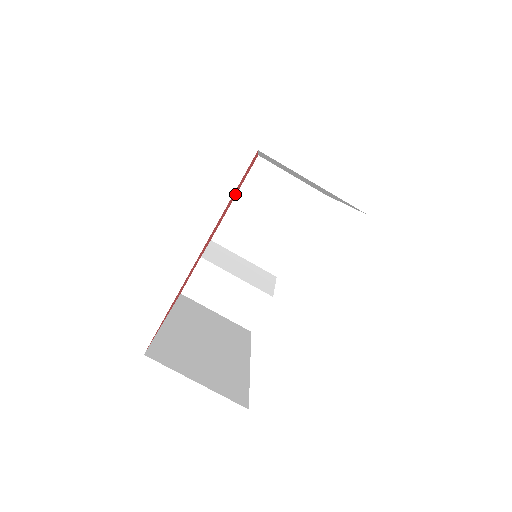
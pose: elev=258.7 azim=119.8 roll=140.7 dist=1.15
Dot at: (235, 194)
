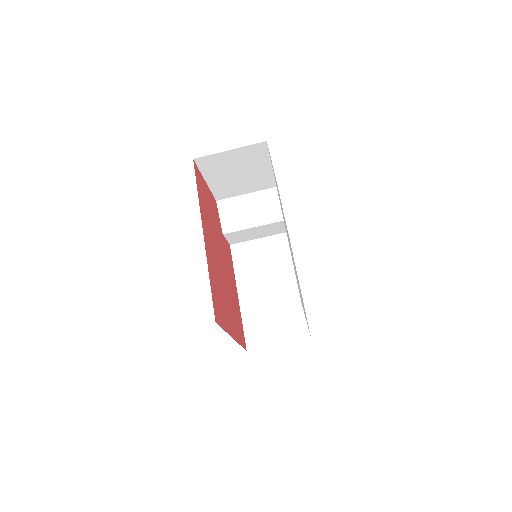
Dot at: (210, 231)
